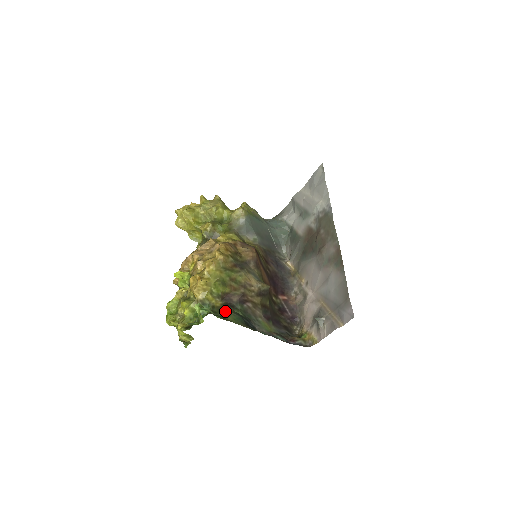
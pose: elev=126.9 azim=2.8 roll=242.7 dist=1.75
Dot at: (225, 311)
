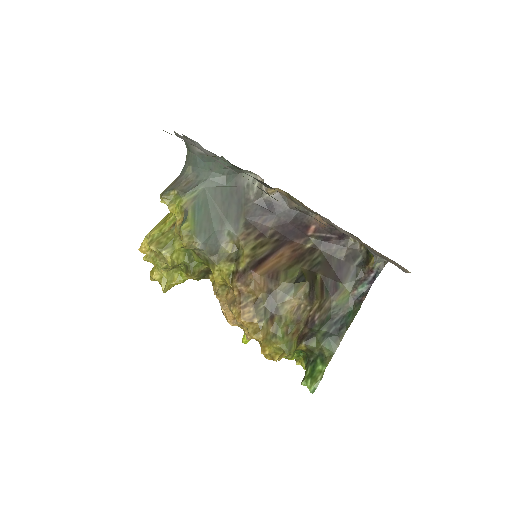
Dot at: (315, 348)
